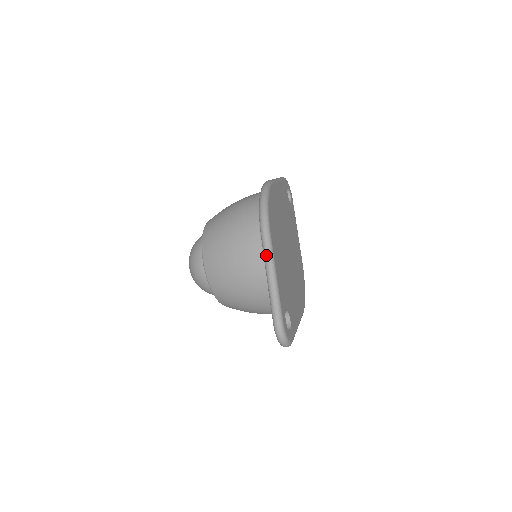
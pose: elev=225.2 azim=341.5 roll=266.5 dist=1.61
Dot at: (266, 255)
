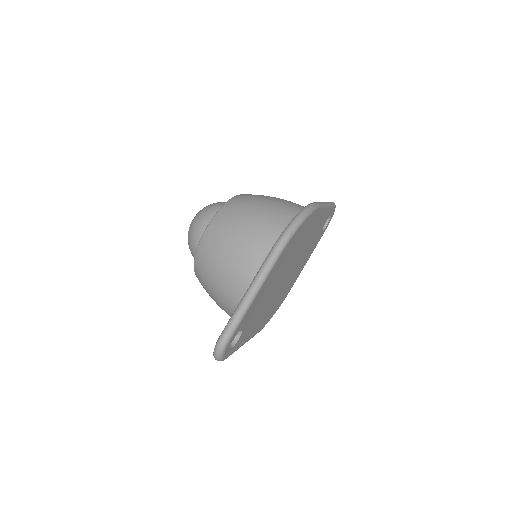
Dot at: (261, 272)
